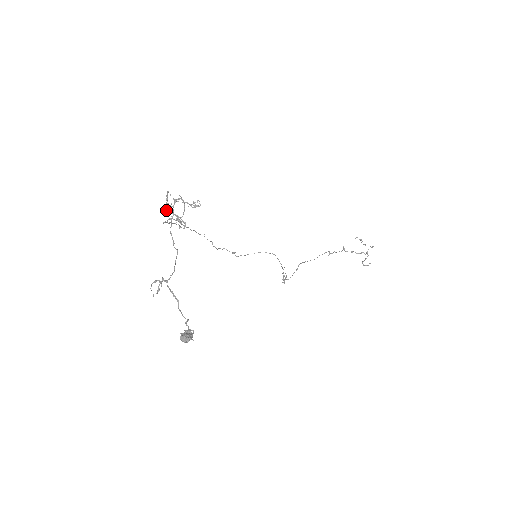
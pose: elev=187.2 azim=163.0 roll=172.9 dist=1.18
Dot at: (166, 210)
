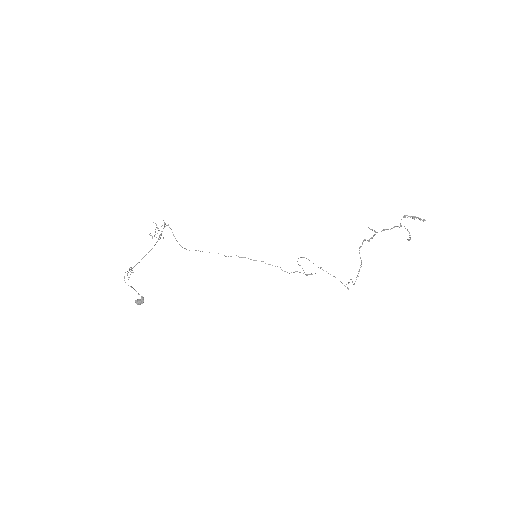
Dot at: occluded
